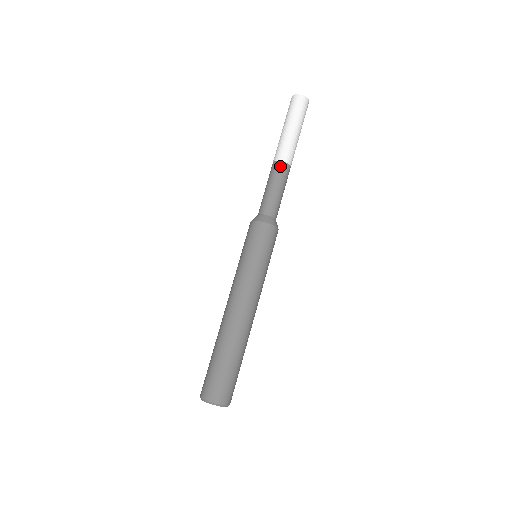
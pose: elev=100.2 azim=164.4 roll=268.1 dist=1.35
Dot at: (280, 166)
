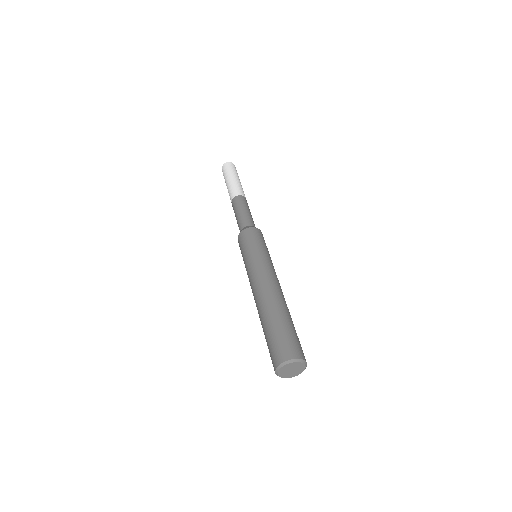
Dot at: (240, 198)
